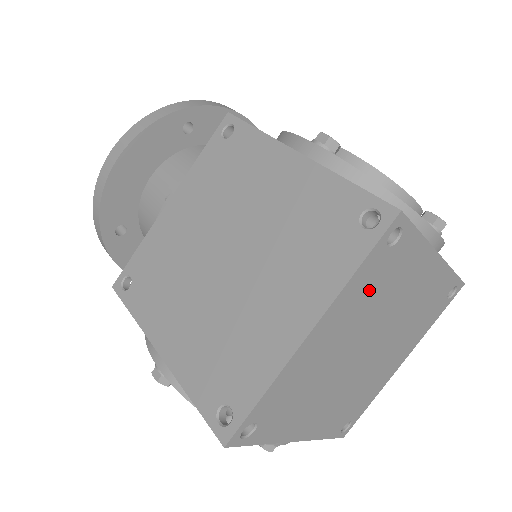
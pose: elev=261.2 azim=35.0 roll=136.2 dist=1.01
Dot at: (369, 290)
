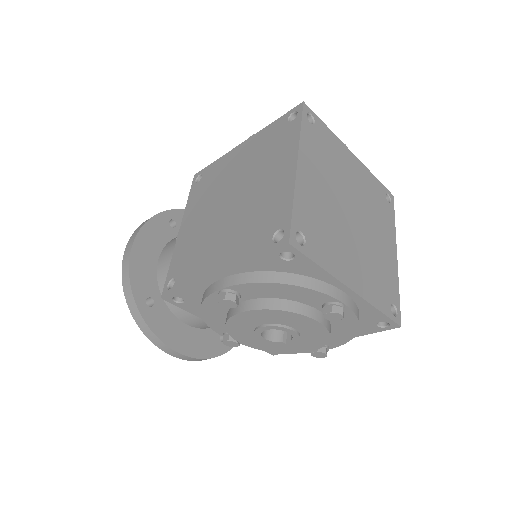
Dot at: (319, 152)
